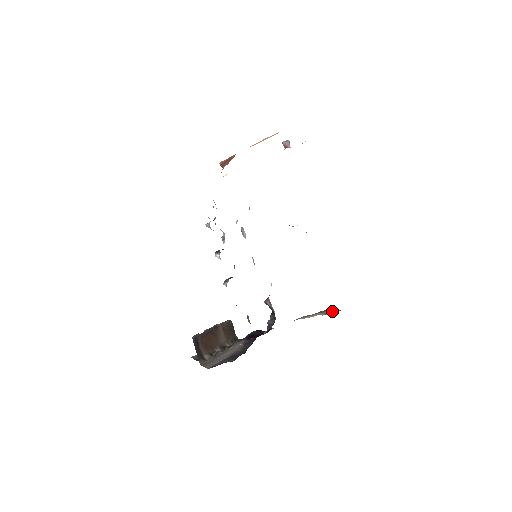
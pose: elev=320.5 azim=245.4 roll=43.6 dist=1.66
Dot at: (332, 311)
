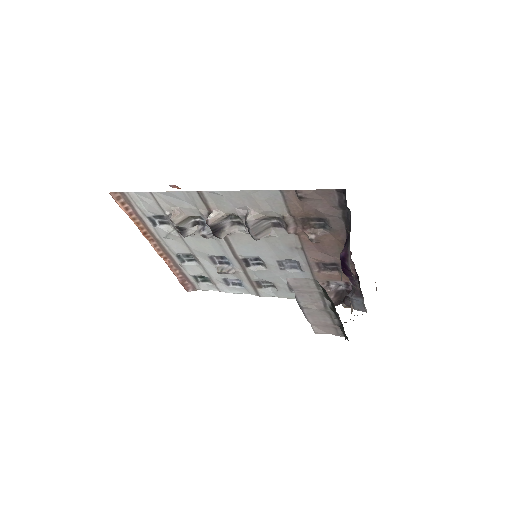
Dot at: occluded
